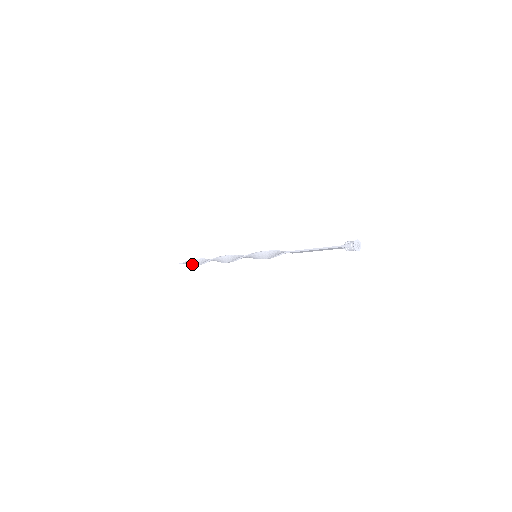
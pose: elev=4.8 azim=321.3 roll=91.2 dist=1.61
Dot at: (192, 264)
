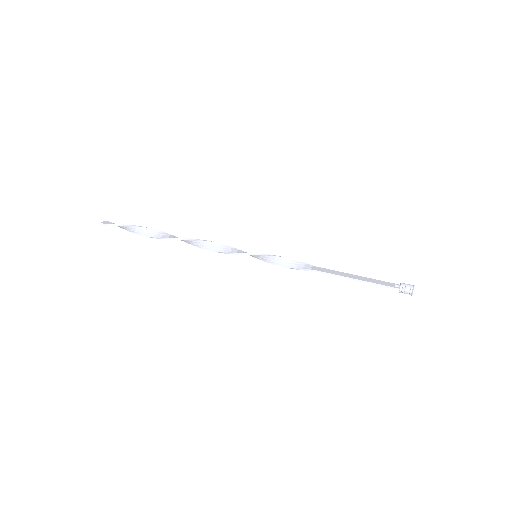
Dot at: (125, 229)
